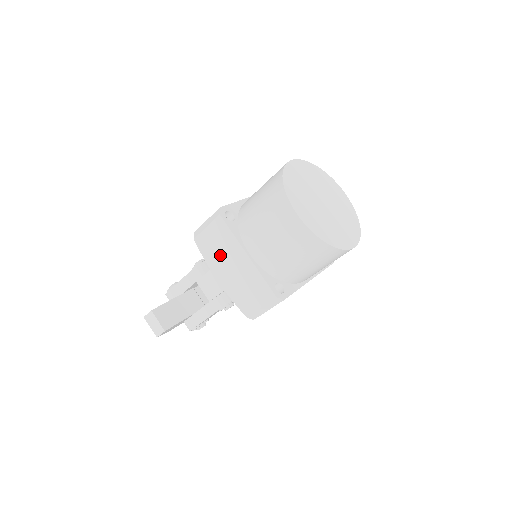
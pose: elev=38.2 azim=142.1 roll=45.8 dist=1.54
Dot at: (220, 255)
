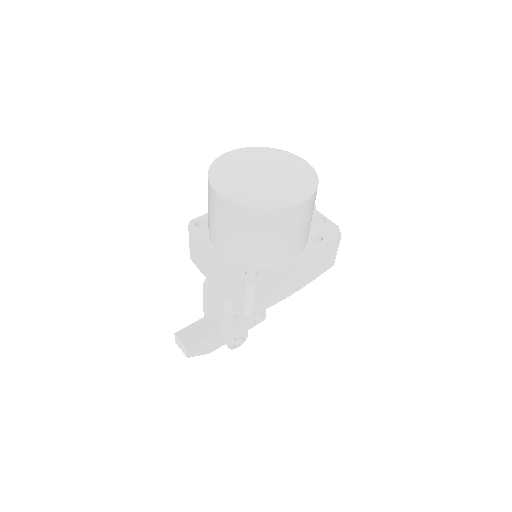
Dot at: (205, 263)
